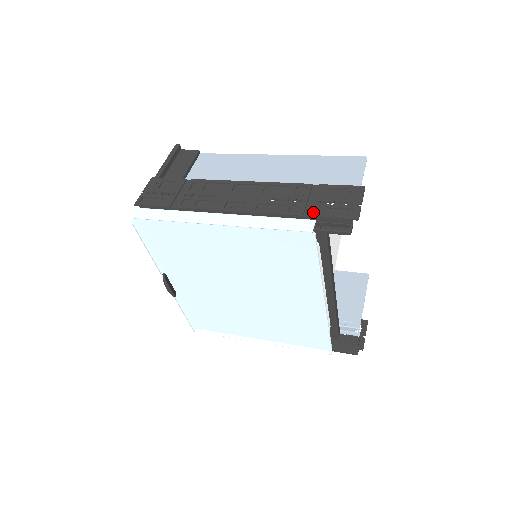
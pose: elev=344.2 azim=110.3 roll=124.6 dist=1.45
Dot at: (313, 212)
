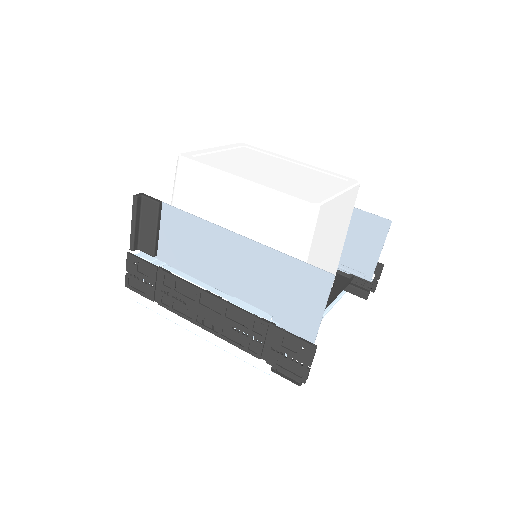
Dot at: (268, 360)
